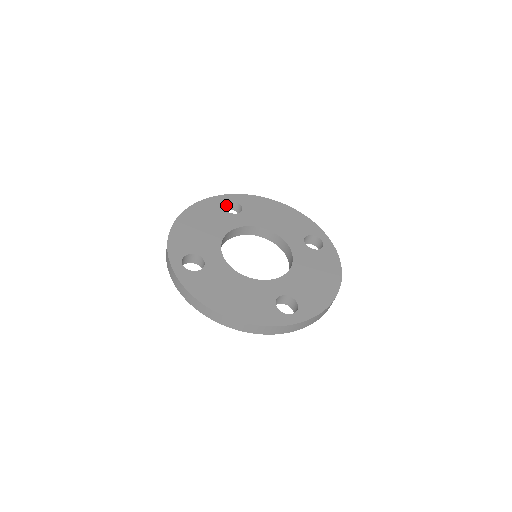
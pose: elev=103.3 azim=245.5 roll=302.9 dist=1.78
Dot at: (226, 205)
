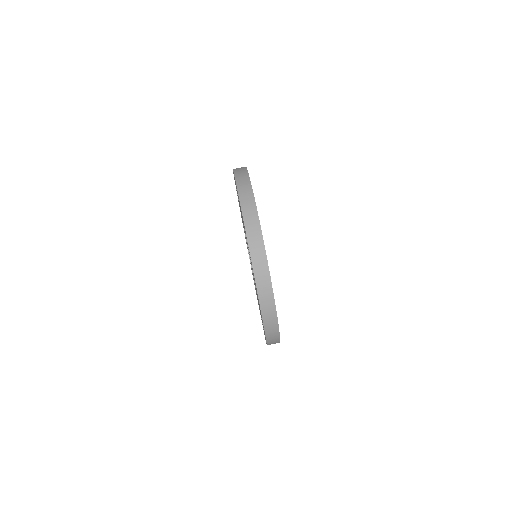
Dot at: occluded
